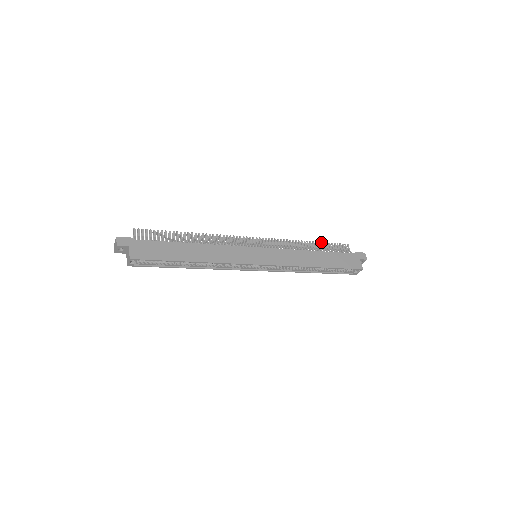
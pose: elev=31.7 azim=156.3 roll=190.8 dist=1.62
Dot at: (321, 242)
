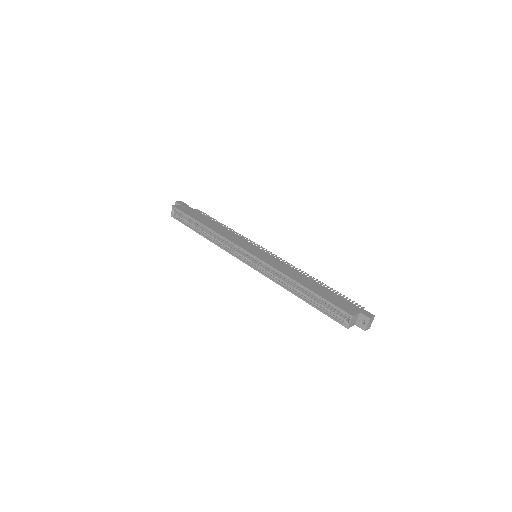
Dot at: (332, 288)
